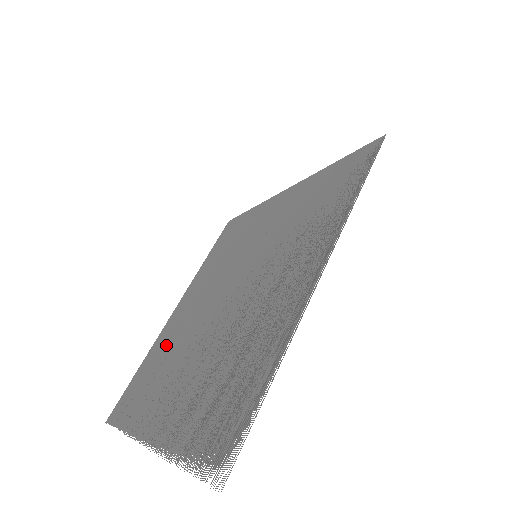
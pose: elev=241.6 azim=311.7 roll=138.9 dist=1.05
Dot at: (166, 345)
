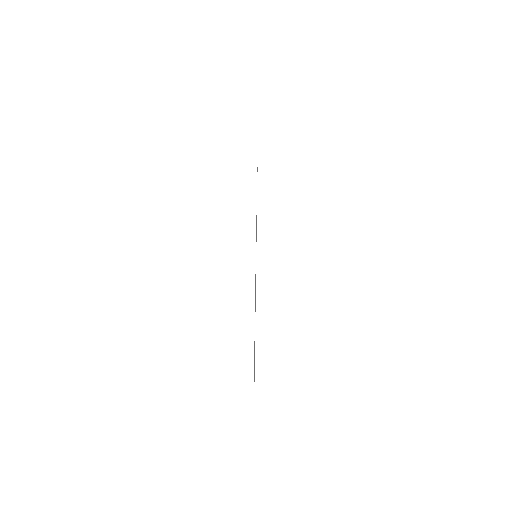
Dot at: occluded
